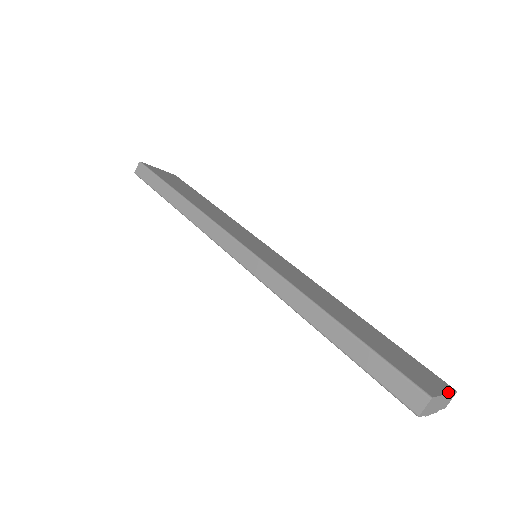
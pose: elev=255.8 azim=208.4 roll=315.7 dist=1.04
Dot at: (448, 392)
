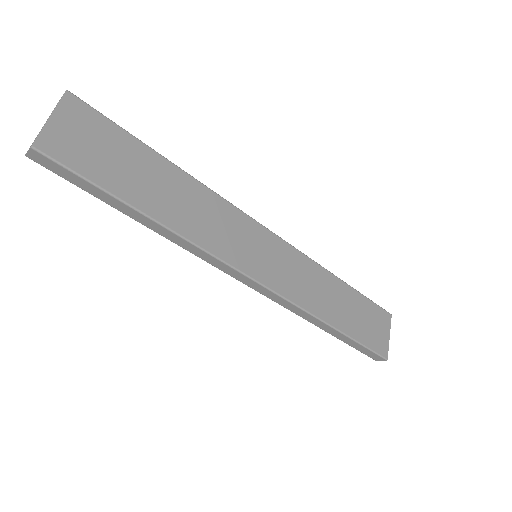
Dot at: occluded
